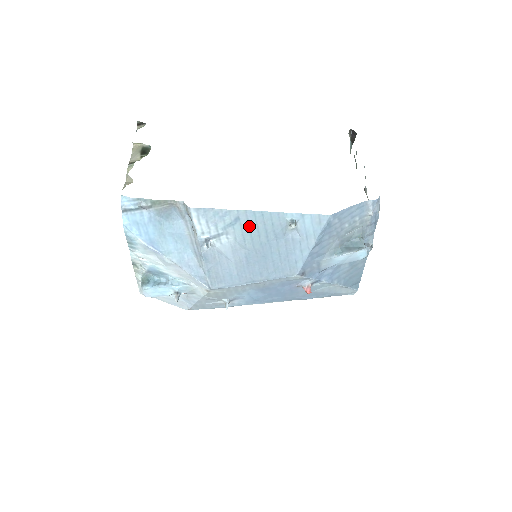
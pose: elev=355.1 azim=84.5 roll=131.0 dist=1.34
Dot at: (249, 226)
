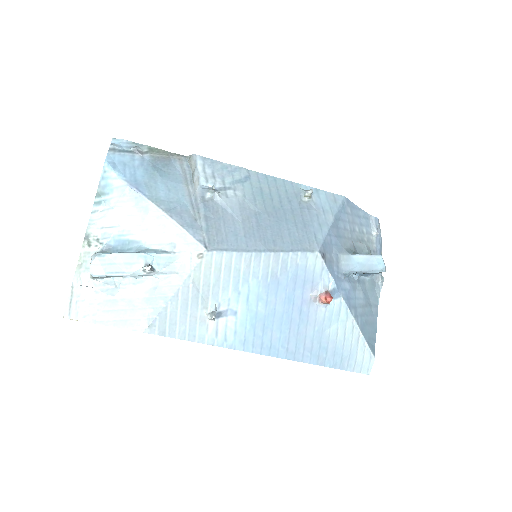
Dot at: (260, 187)
